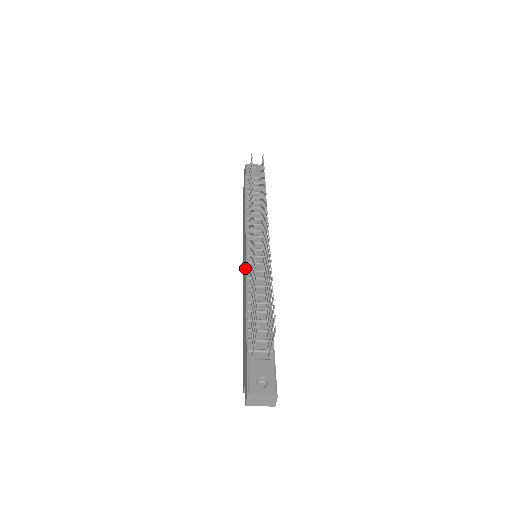
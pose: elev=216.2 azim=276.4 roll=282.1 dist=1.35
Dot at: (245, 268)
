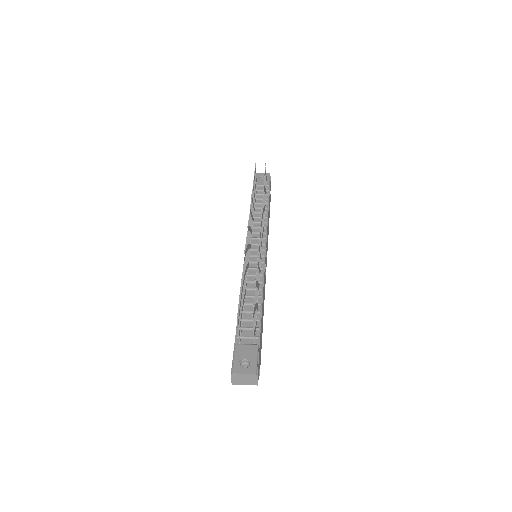
Dot at: occluded
